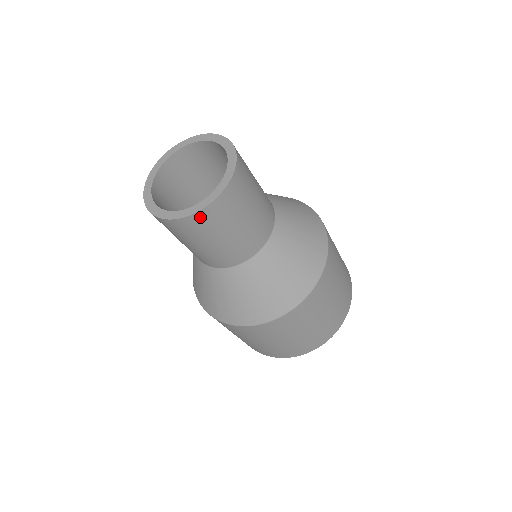
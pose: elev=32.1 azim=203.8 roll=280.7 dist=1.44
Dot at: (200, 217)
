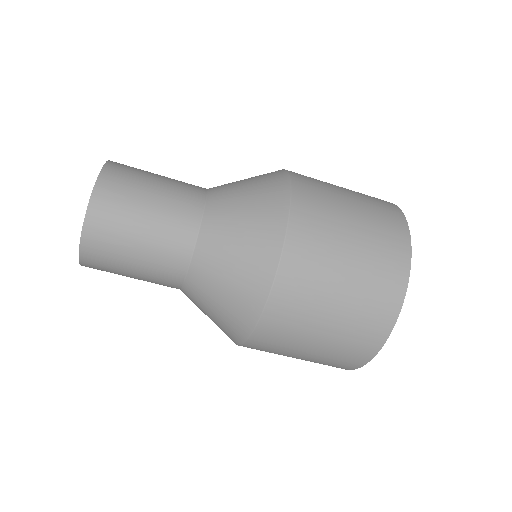
Dot at: (106, 182)
